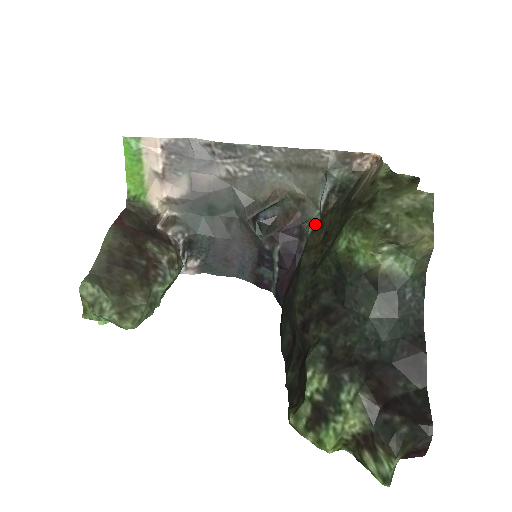
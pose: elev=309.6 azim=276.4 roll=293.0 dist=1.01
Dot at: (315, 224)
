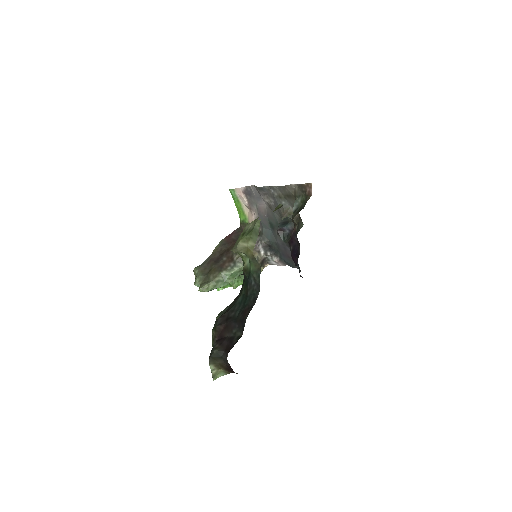
Dot at: occluded
